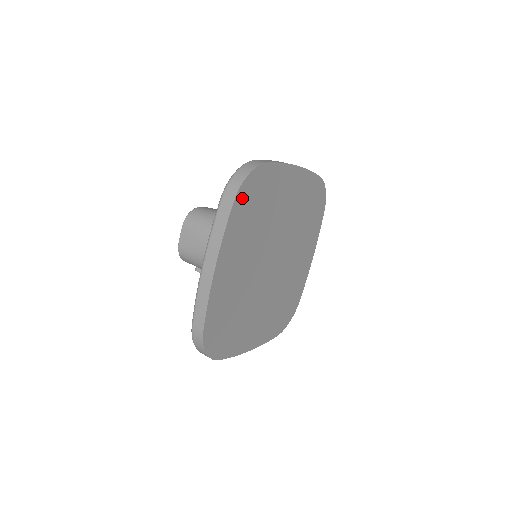
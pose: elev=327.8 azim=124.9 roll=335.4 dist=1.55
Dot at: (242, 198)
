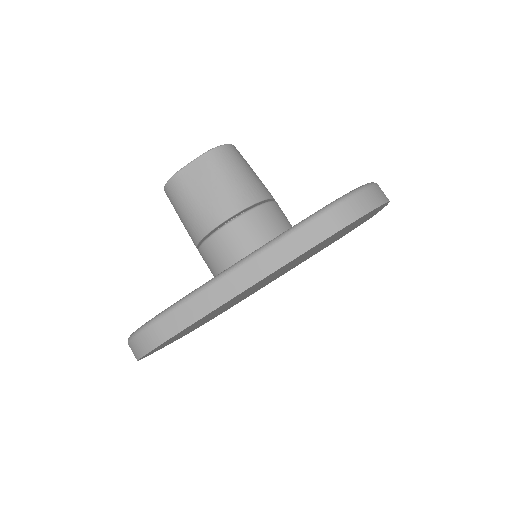
Dot at: (151, 352)
